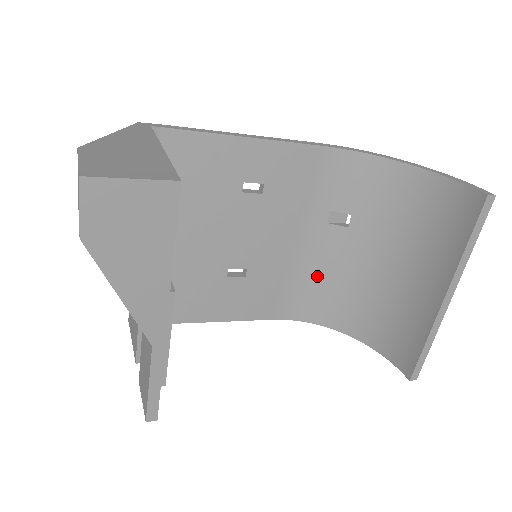
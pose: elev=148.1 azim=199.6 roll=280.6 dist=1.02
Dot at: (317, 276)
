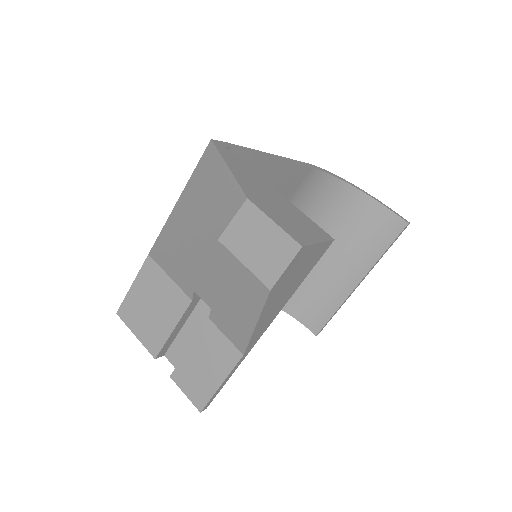
Dot at: occluded
